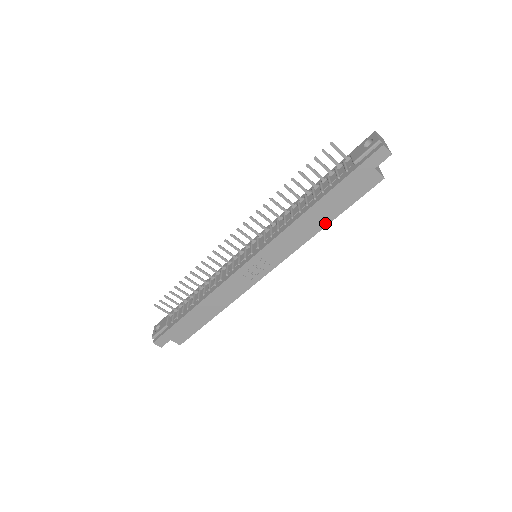
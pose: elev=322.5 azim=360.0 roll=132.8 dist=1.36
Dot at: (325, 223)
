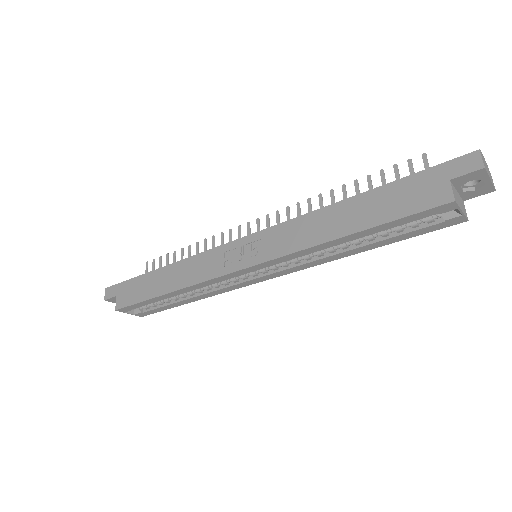
Dot at: (345, 232)
